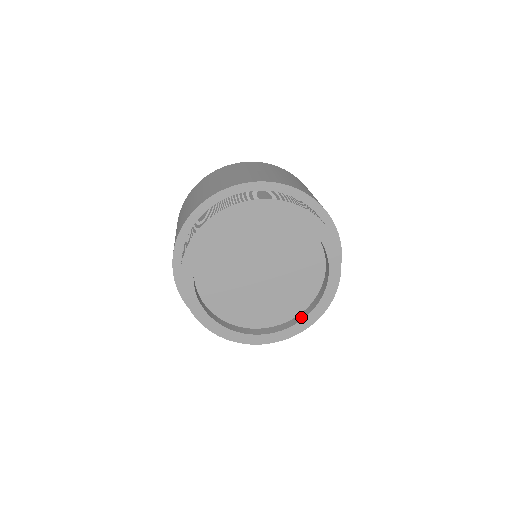
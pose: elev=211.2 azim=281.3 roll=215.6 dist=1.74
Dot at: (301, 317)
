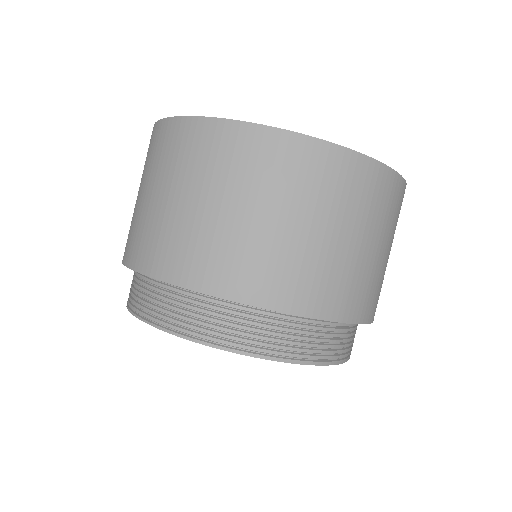
Dot at: occluded
